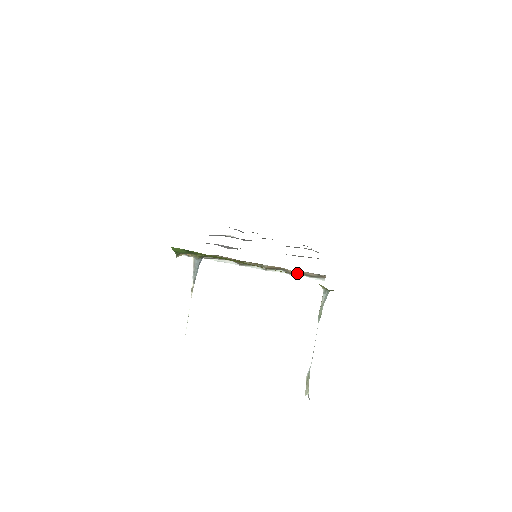
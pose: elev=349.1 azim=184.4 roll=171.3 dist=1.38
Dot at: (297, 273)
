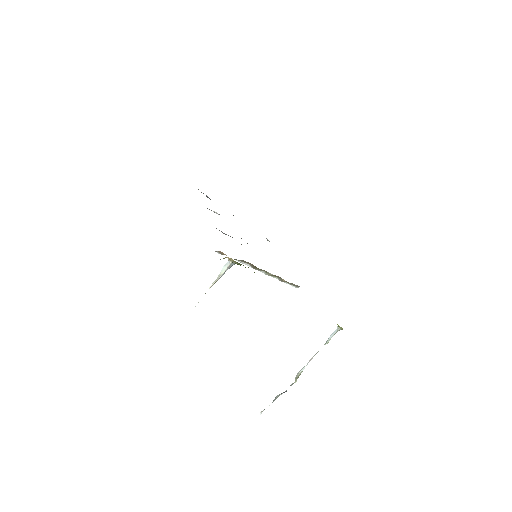
Dot at: (286, 282)
